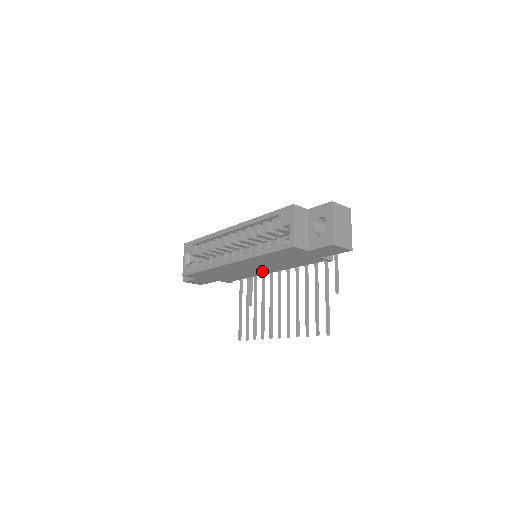
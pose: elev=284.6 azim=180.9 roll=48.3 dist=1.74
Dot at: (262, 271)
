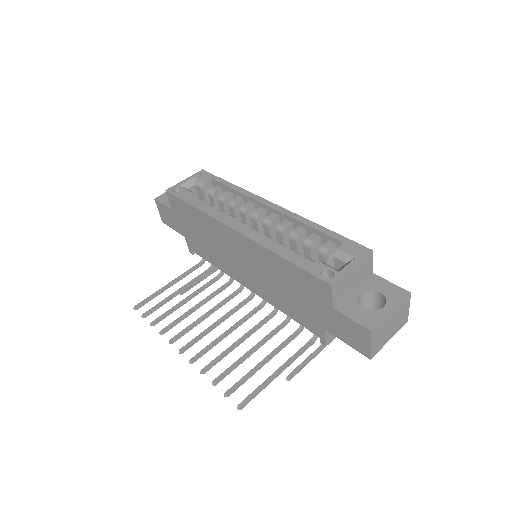
Dot at: (242, 275)
